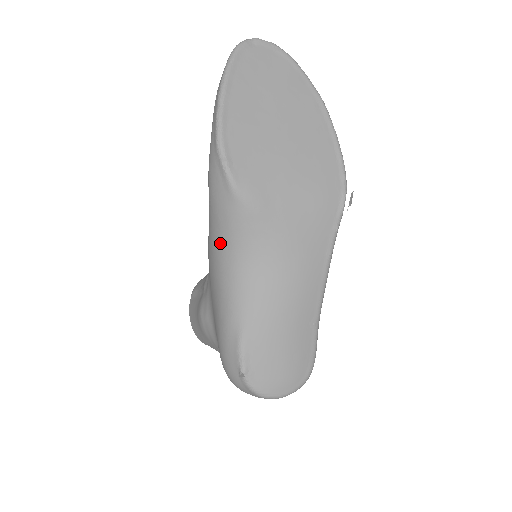
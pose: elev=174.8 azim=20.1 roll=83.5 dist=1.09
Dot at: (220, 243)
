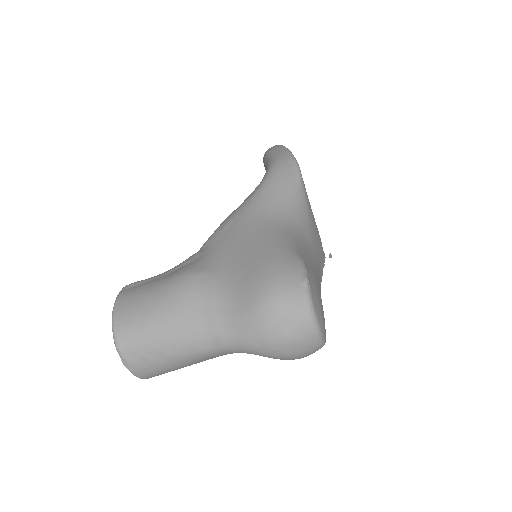
Dot at: (272, 205)
